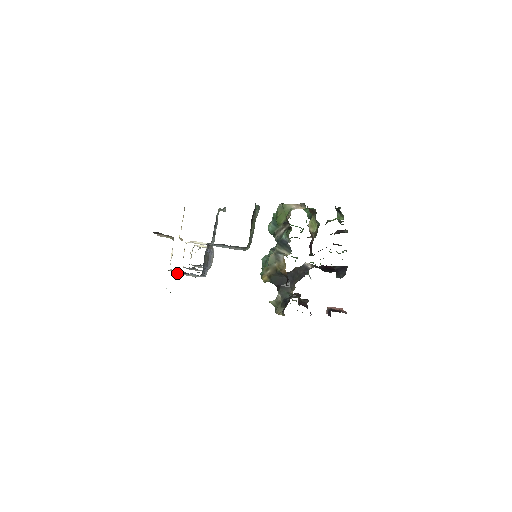
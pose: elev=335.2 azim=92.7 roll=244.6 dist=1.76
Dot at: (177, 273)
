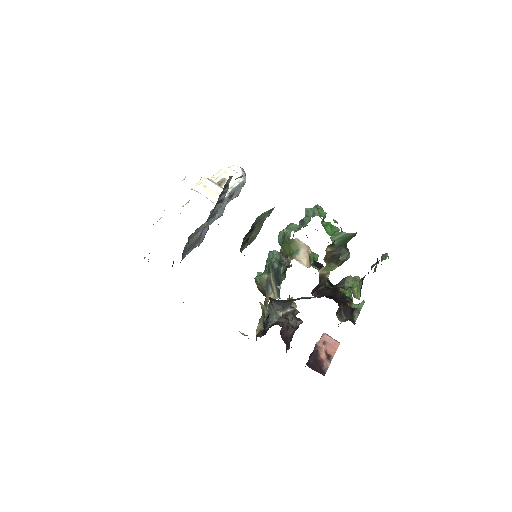
Dot at: occluded
